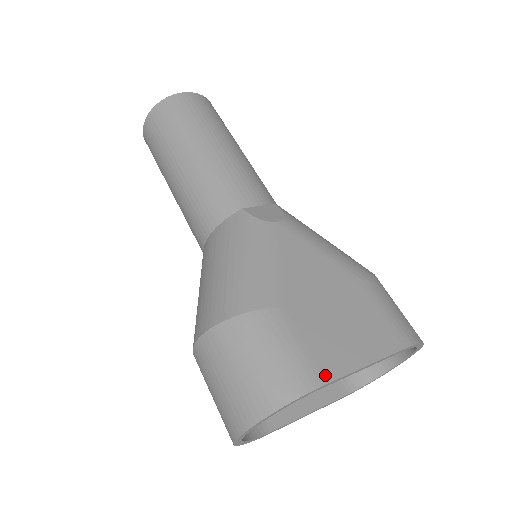
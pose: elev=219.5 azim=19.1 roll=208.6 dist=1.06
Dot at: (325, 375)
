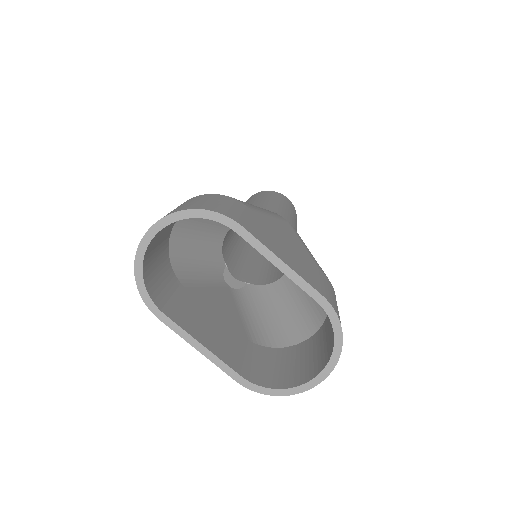
Dot at: (246, 226)
